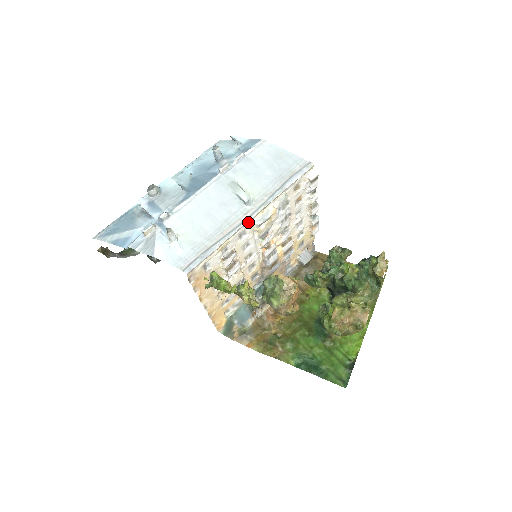
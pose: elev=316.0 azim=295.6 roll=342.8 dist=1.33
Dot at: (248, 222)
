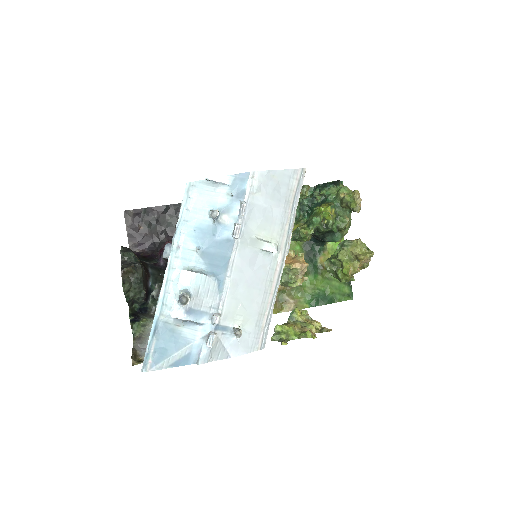
Dot at: (281, 265)
